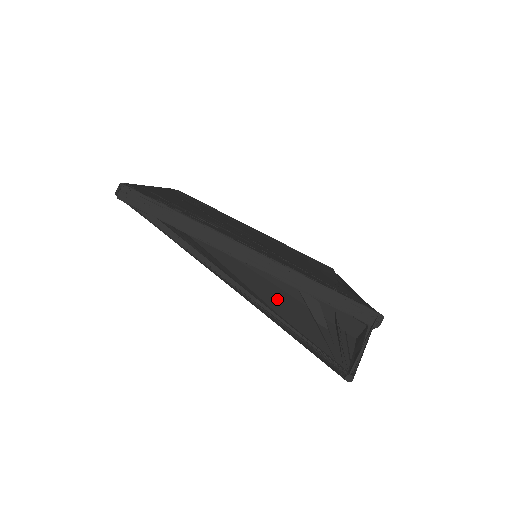
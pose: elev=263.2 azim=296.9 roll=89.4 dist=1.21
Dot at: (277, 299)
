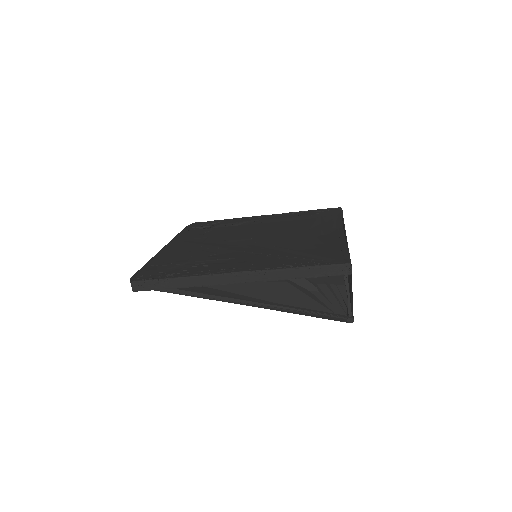
Dot at: (273, 292)
